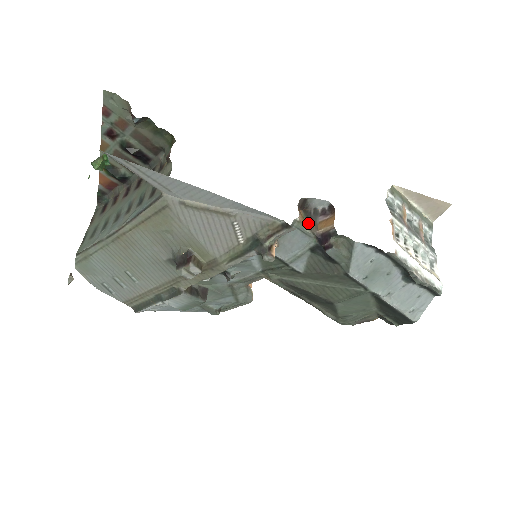
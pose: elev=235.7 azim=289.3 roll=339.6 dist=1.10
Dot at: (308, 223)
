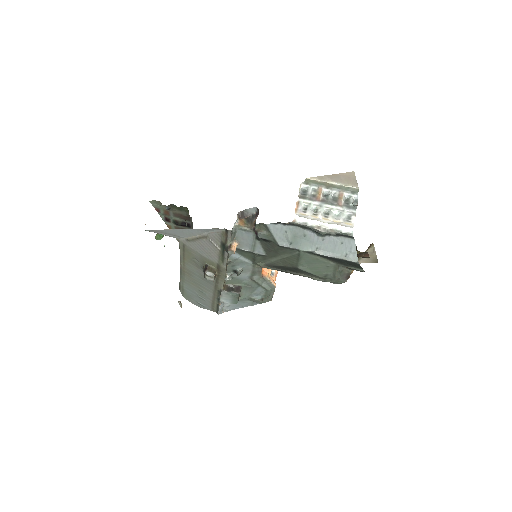
Dot at: (249, 224)
